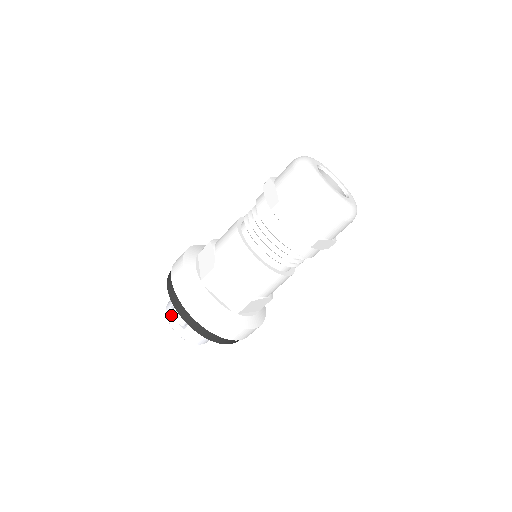
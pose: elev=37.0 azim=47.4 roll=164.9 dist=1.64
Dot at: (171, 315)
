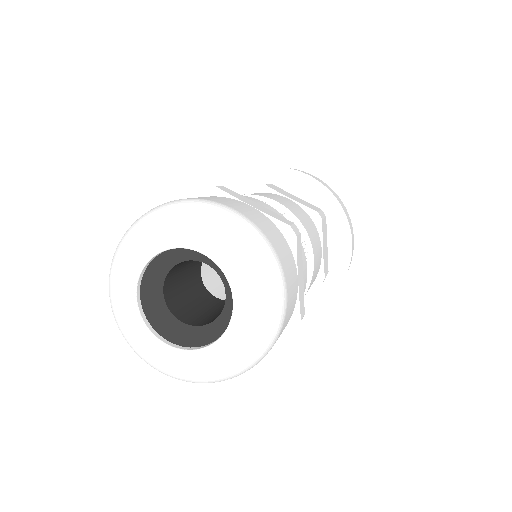
Dot at: occluded
